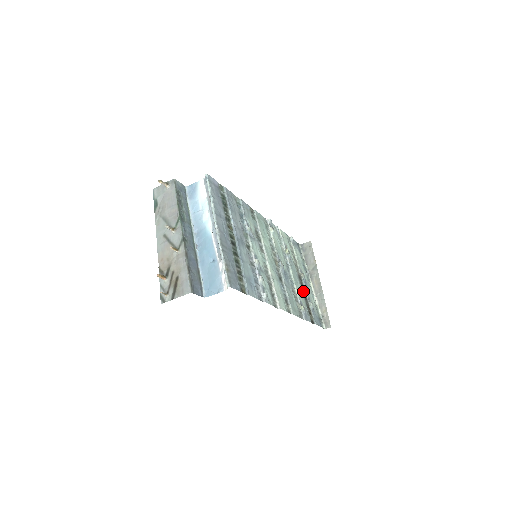
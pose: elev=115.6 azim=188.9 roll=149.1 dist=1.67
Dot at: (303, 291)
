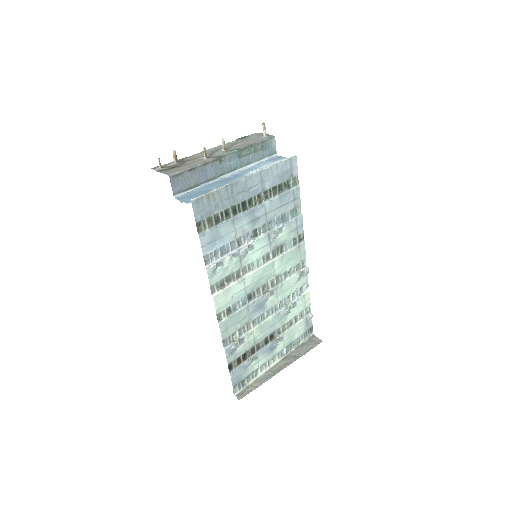
Dot at: (259, 345)
